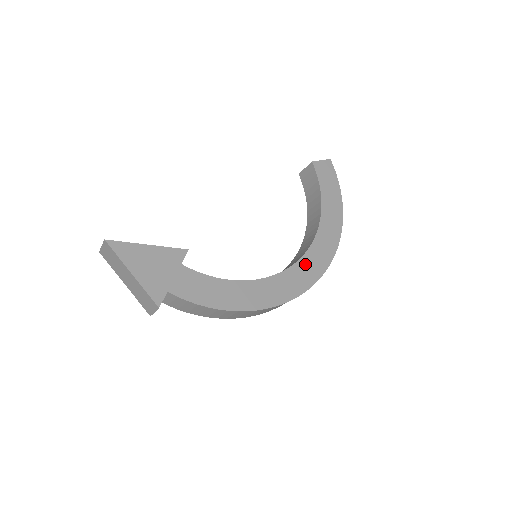
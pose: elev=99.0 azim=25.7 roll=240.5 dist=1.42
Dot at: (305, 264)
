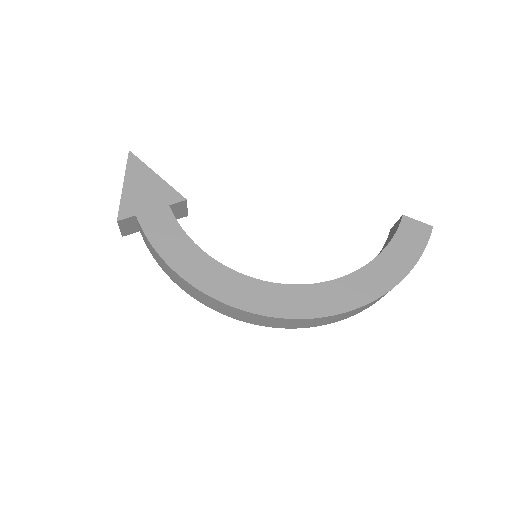
Dot at: (295, 293)
